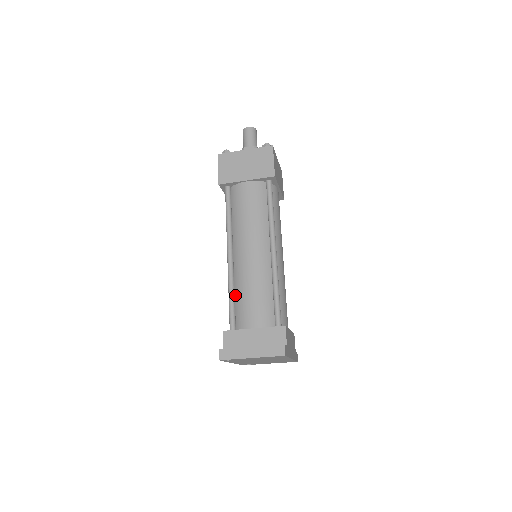
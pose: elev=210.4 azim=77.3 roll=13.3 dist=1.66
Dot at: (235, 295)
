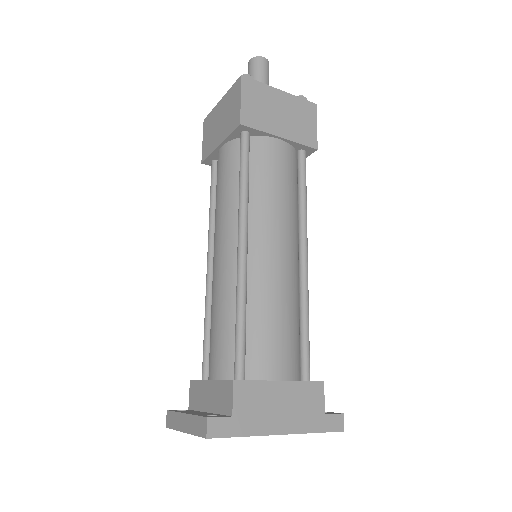
Dot at: occluded
